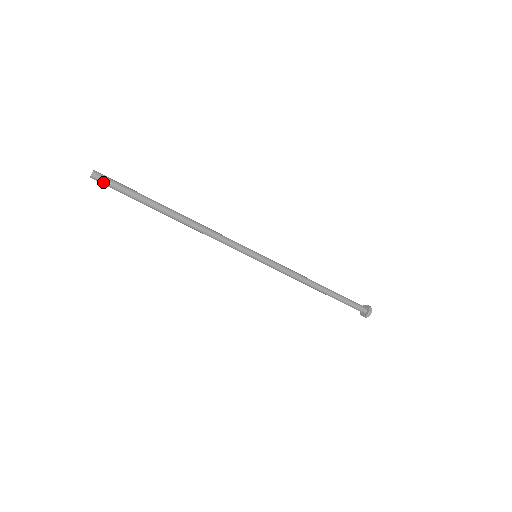
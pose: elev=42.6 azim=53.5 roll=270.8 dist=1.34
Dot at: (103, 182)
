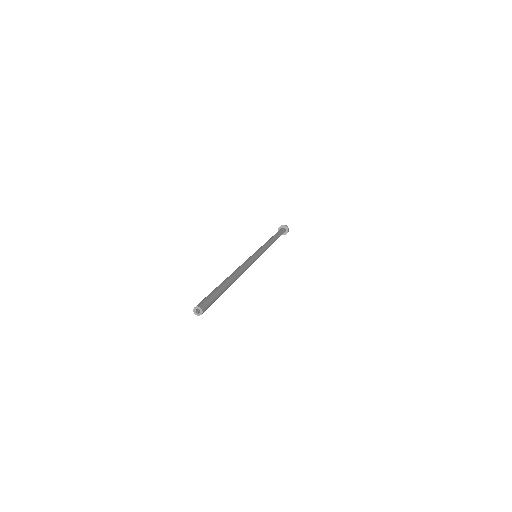
Dot at: occluded
